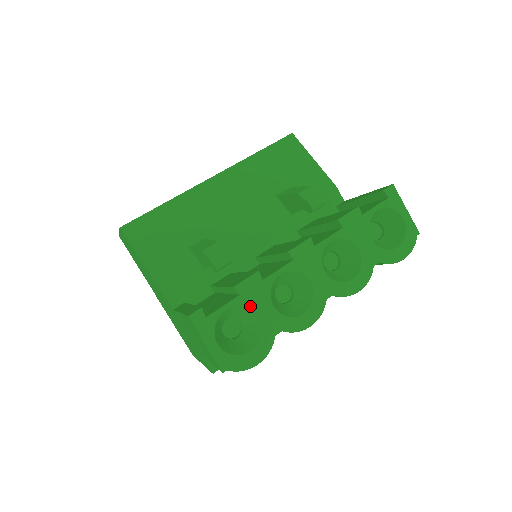
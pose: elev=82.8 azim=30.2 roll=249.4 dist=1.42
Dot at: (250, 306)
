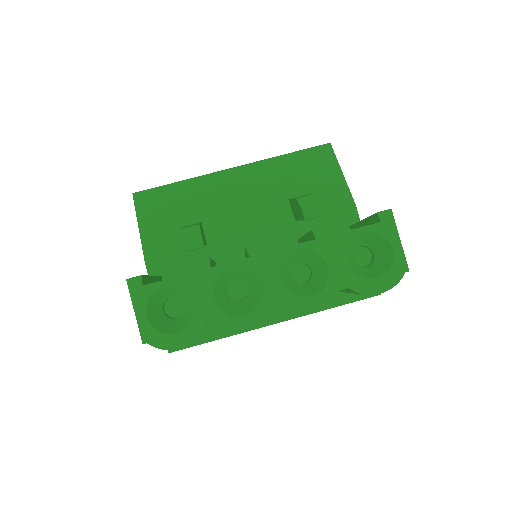
Dot at: (190, 289)
